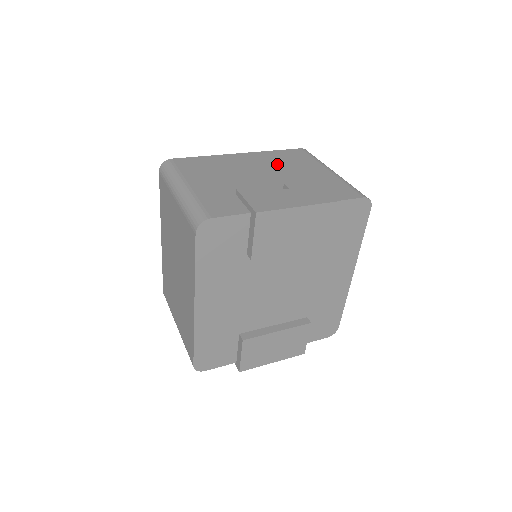
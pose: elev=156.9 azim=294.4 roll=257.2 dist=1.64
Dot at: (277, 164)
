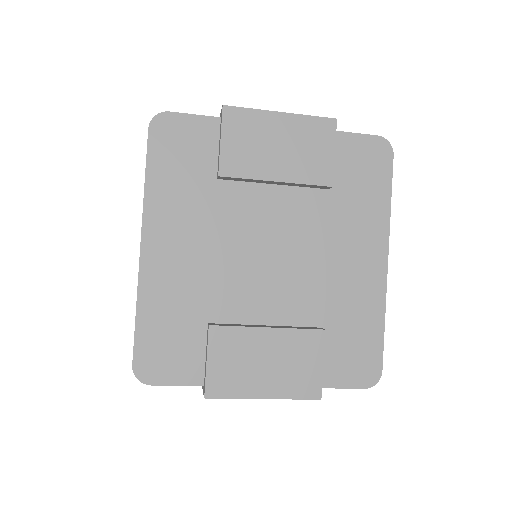
Dot at: occluded
